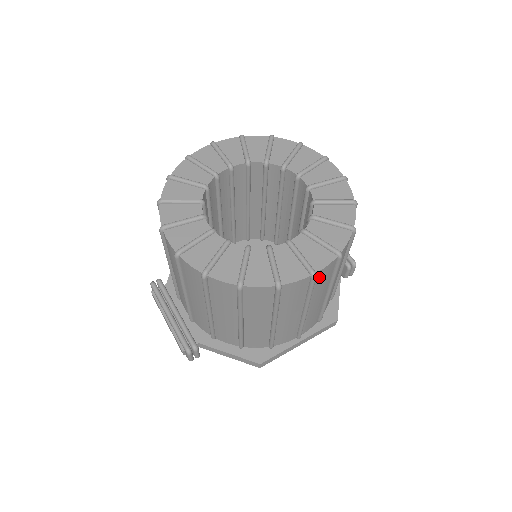
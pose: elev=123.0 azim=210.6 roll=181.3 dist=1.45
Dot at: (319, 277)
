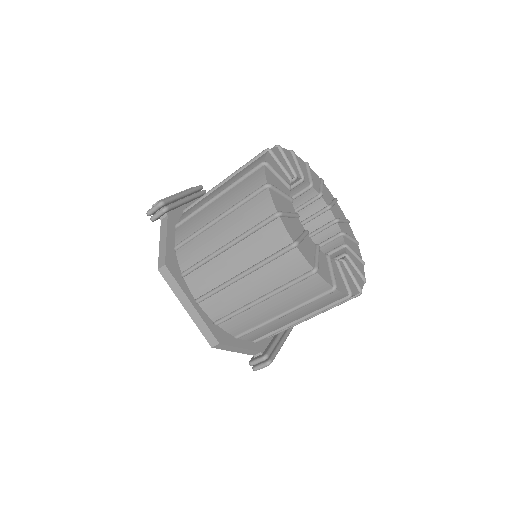
Dot at: (290, 258)
